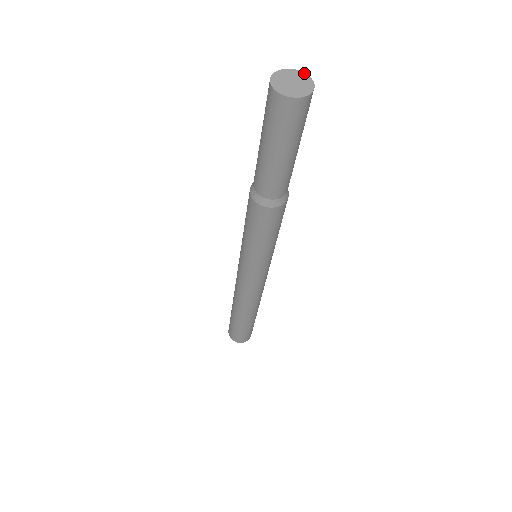
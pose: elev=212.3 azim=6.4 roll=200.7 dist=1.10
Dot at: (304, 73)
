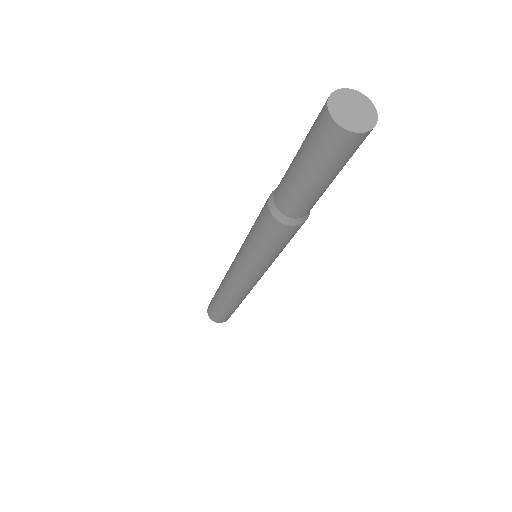
Dot at: (375, 108)
